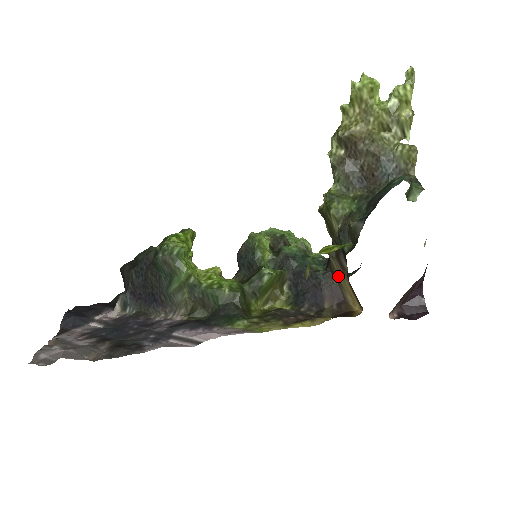
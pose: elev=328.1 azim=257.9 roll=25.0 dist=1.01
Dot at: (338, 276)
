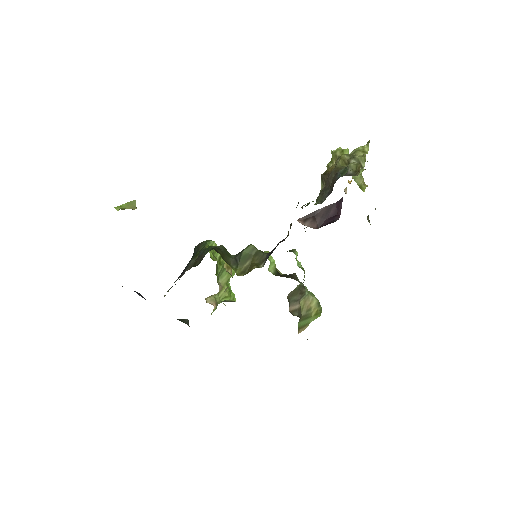
Dot at: occluded
